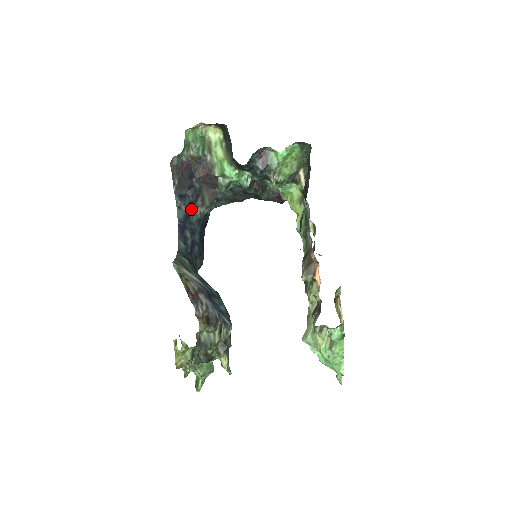
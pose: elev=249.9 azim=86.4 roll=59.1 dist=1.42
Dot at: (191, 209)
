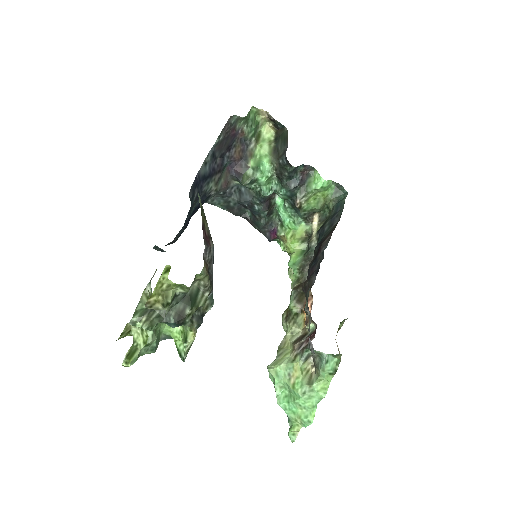
Dot at: (210, 175)
